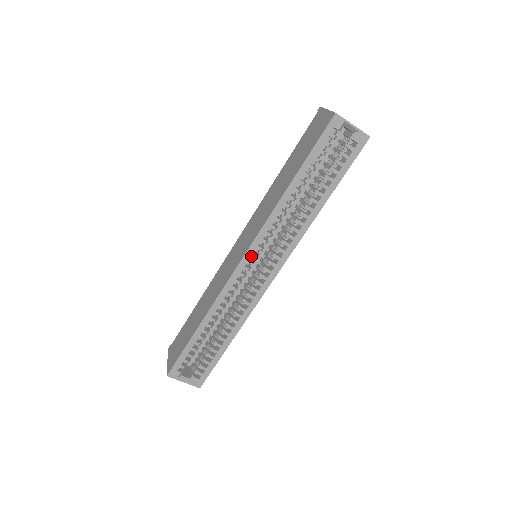
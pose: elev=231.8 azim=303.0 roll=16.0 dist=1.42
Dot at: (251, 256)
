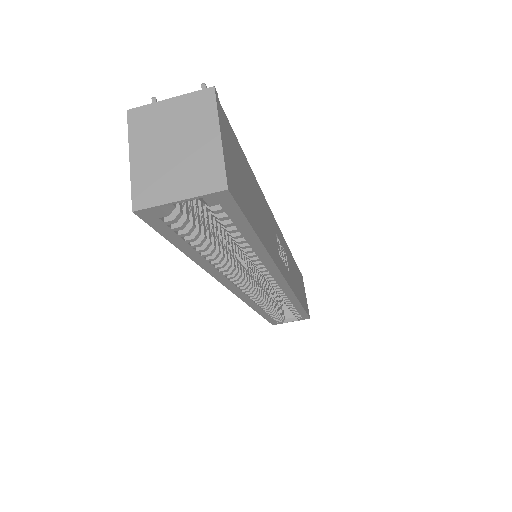
Dot at: occluded
